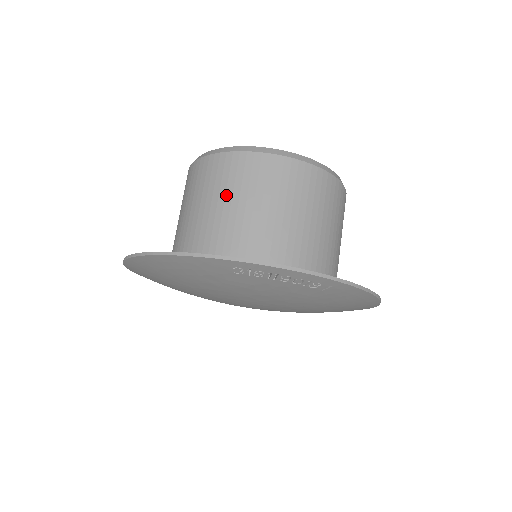
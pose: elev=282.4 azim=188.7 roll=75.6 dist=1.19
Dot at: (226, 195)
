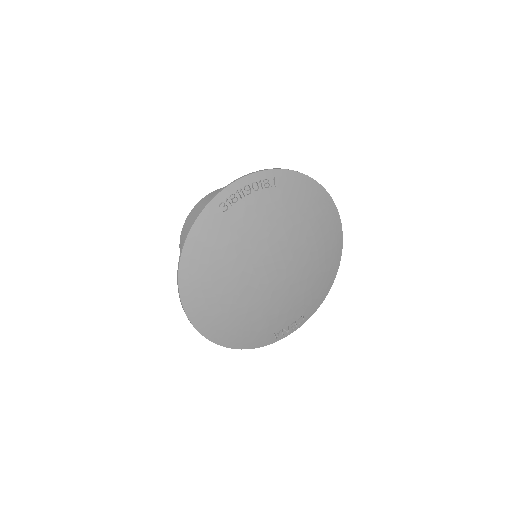
Dot at: occluded
